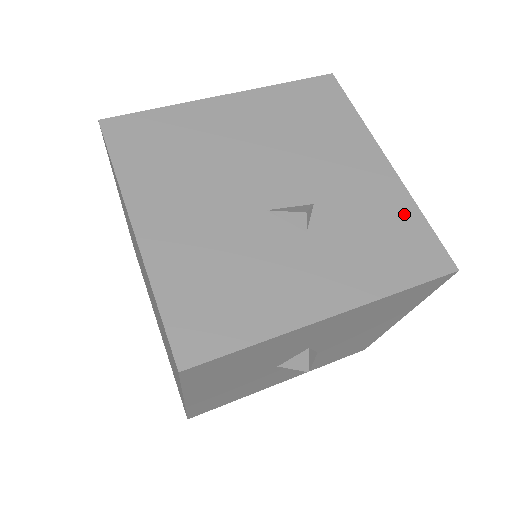
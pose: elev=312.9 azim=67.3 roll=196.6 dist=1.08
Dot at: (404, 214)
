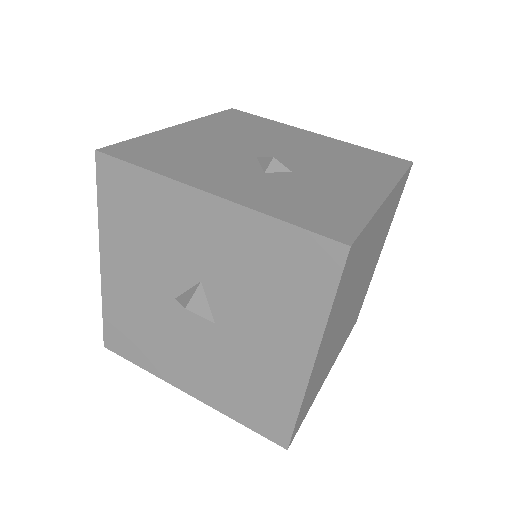
Dot at: (354, 209)
